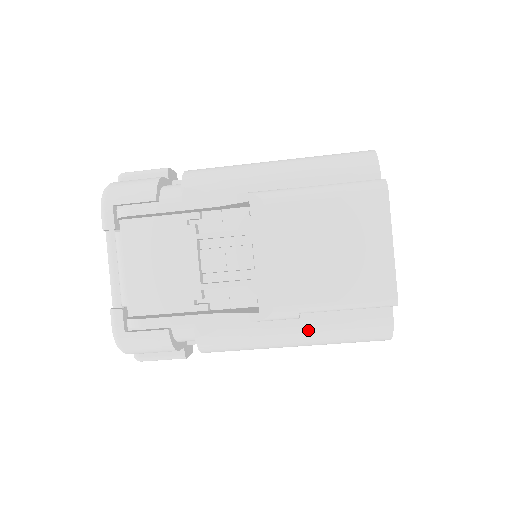
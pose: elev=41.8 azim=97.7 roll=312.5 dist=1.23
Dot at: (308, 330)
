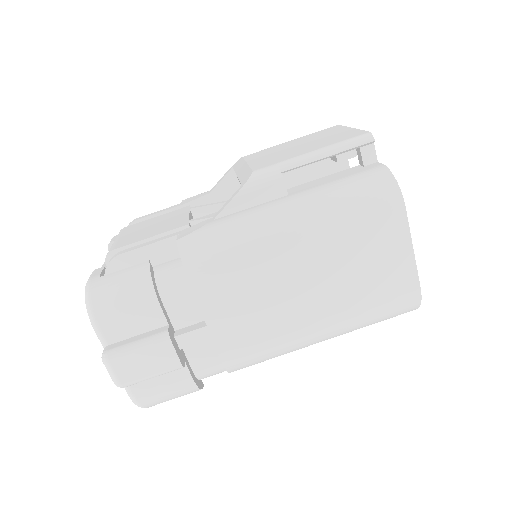
Dot at: (300, 199)
